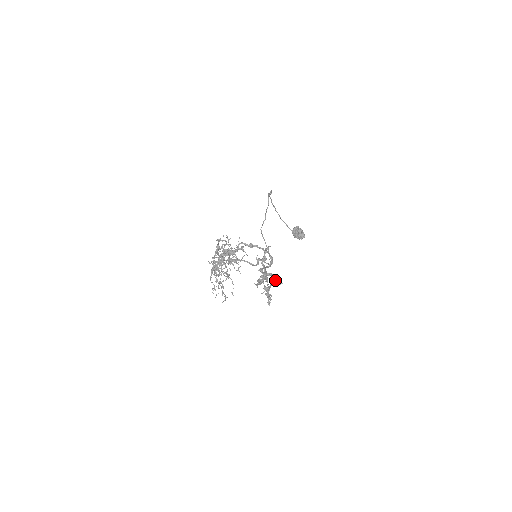
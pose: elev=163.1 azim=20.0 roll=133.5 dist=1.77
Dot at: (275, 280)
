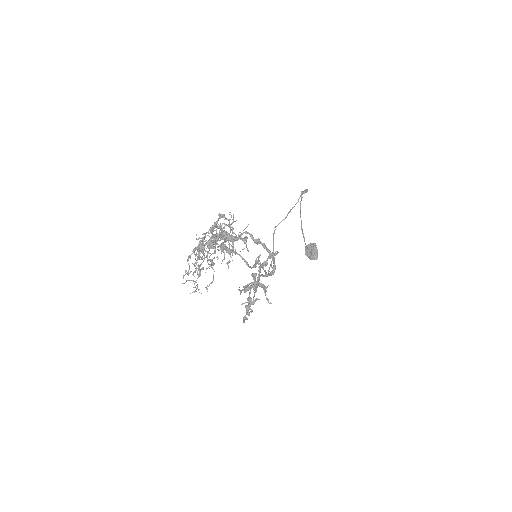
Dot at: (265, 295)
